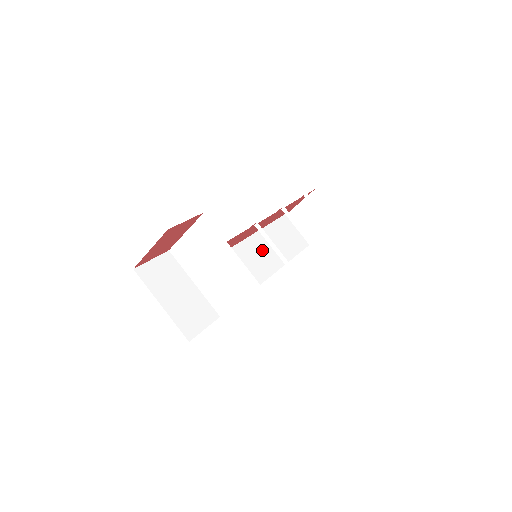
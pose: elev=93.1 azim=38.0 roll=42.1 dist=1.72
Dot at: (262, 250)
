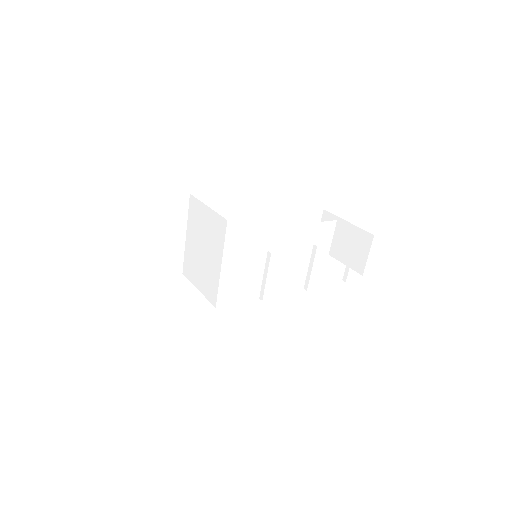
Dot at: (274, 245)
